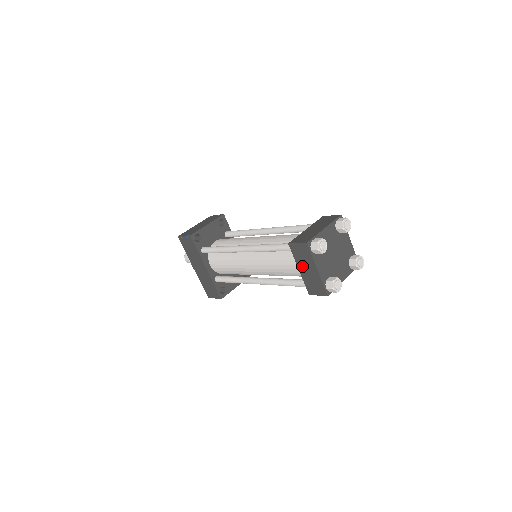
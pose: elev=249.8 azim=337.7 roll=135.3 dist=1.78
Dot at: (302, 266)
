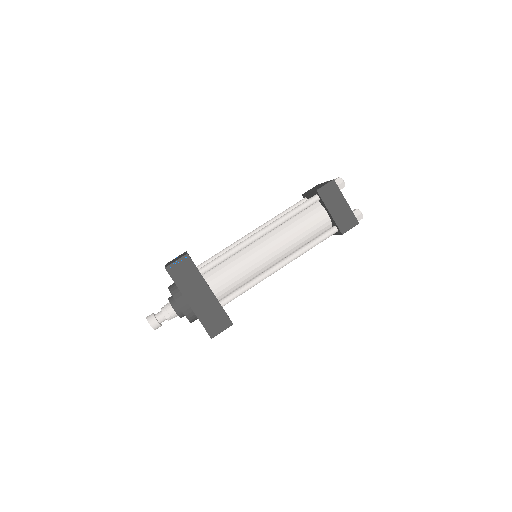
Dot at: (332, 206)
